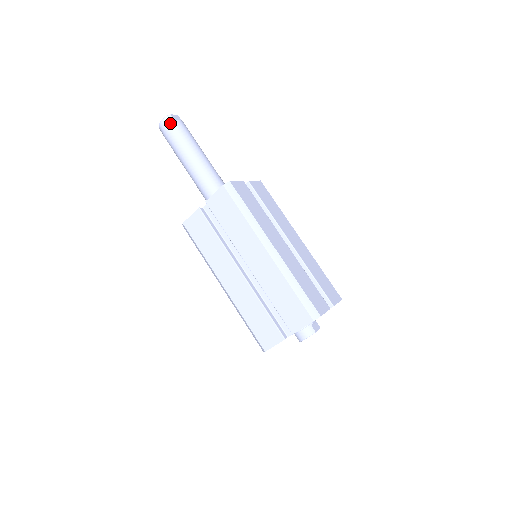
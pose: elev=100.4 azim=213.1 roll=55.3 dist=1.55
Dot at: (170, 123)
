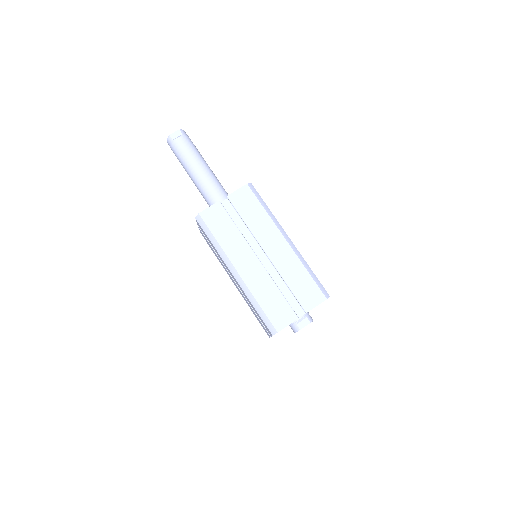
Dot at: (171, 145)
